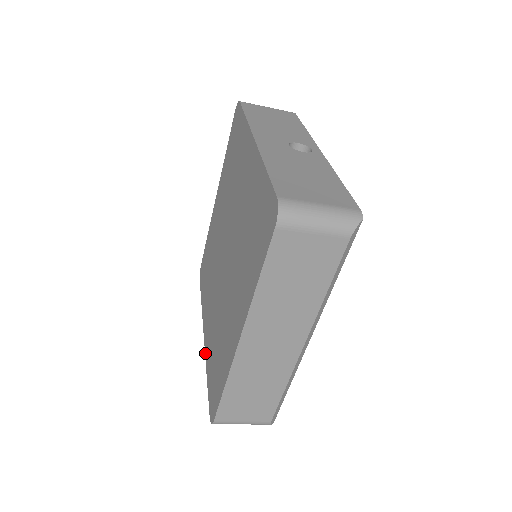
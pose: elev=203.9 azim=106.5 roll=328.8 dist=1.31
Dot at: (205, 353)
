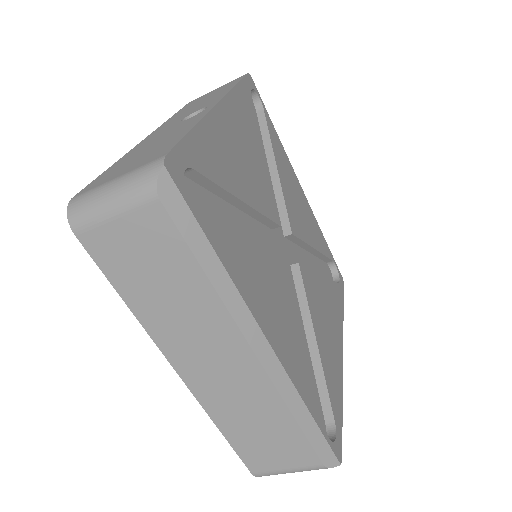
Dot at: occluded
